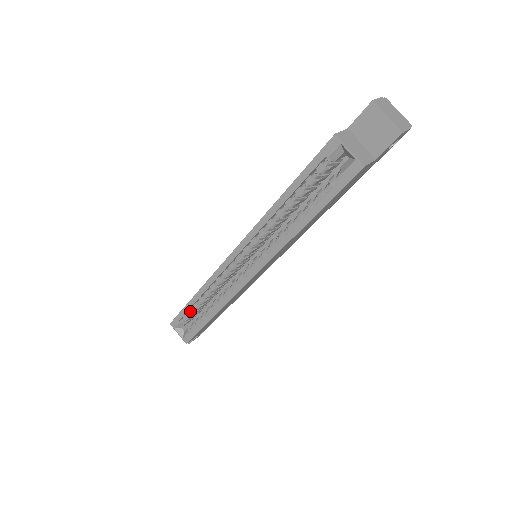
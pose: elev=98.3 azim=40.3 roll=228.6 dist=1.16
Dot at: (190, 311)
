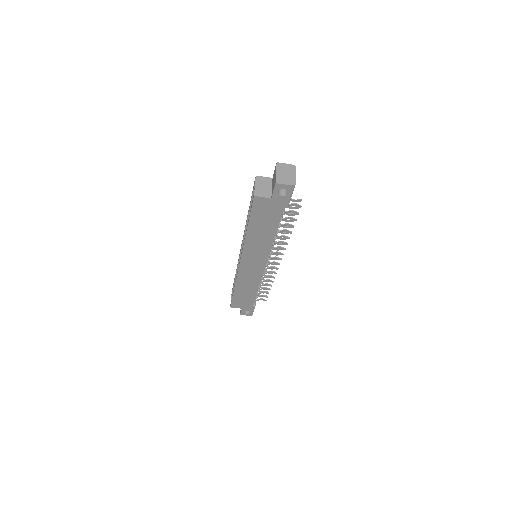
Dot at: occluded
